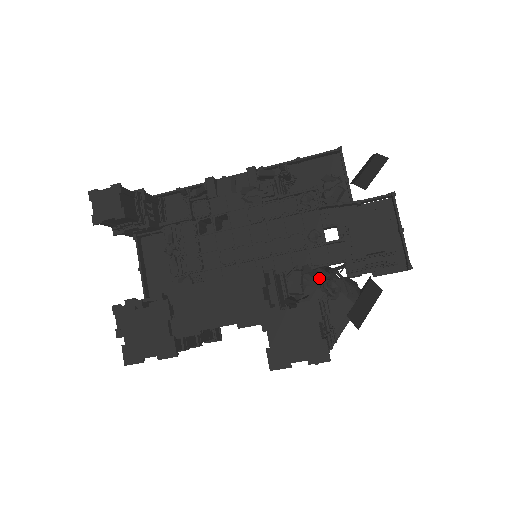
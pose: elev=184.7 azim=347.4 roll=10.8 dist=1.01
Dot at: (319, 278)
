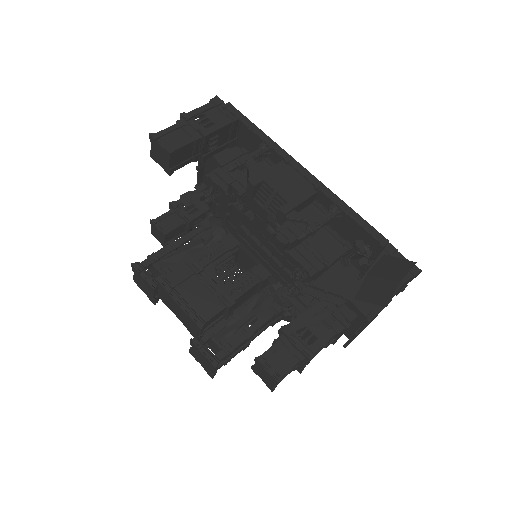
Dot at: occluded
